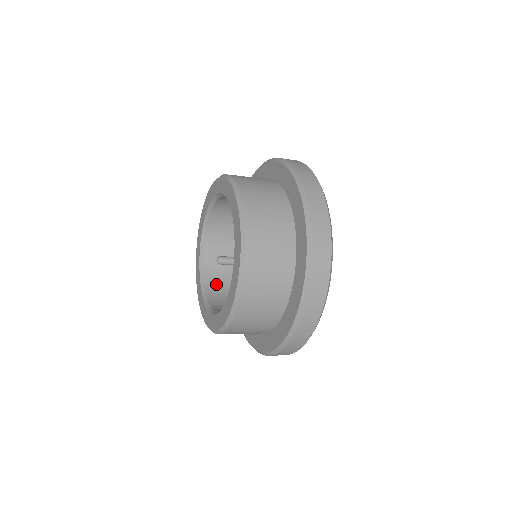
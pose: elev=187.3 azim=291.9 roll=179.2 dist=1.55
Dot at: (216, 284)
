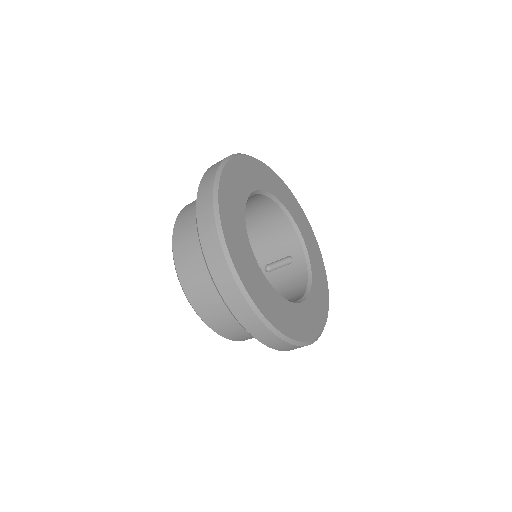
Dot at: occluded
